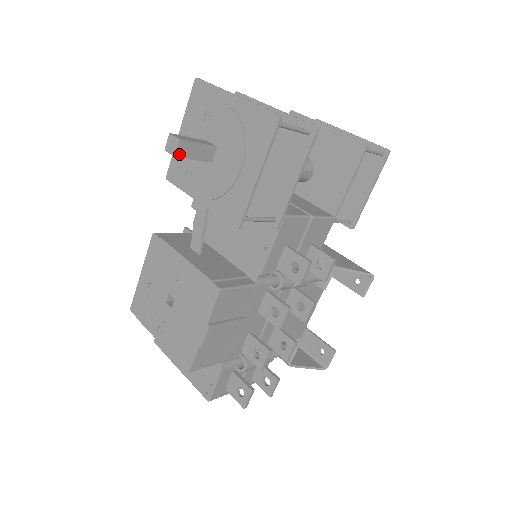
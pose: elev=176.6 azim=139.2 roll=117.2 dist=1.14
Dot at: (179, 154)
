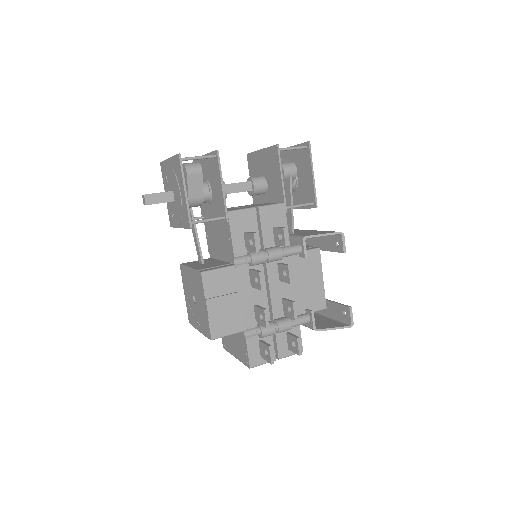
Dot at: (148, 203)
